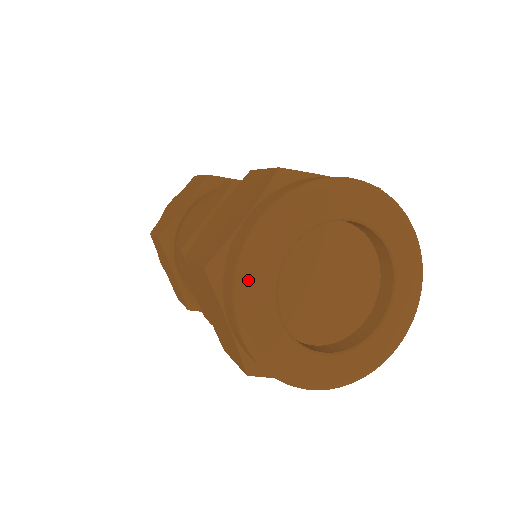
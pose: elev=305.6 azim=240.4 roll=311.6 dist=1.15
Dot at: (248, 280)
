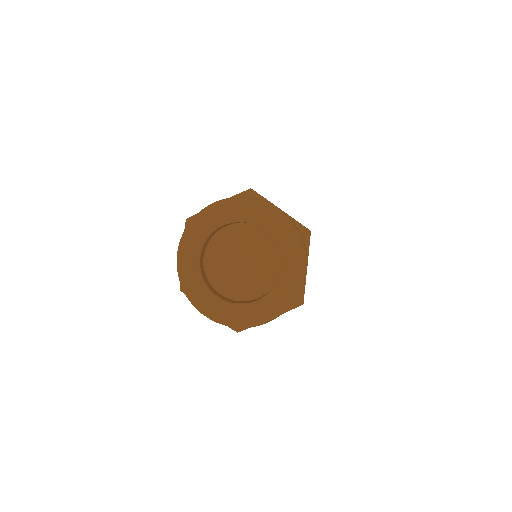
Dot at: (192, 228)
